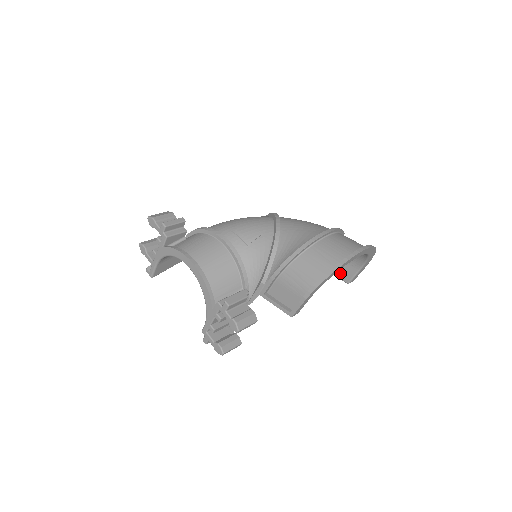
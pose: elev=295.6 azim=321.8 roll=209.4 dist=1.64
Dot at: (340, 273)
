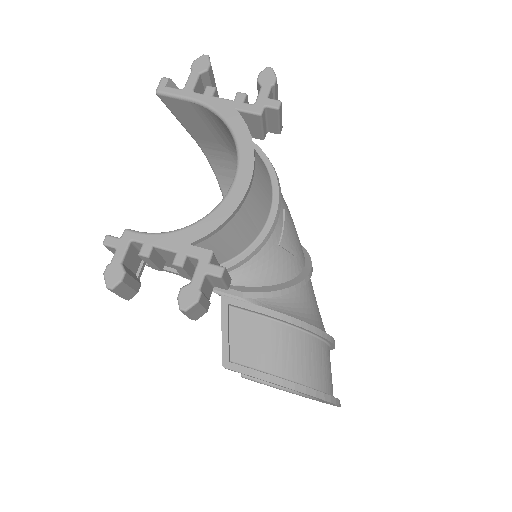
Dot at: occluded
